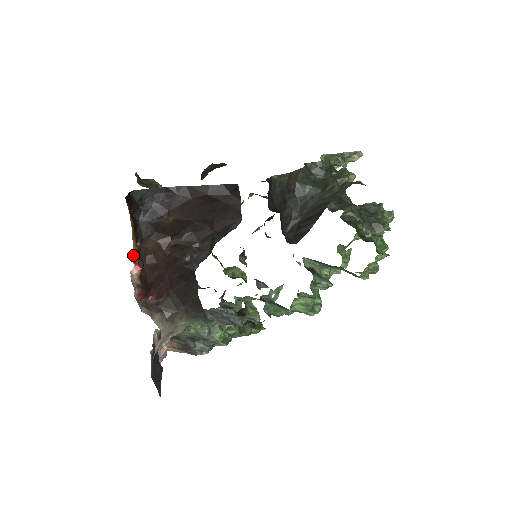
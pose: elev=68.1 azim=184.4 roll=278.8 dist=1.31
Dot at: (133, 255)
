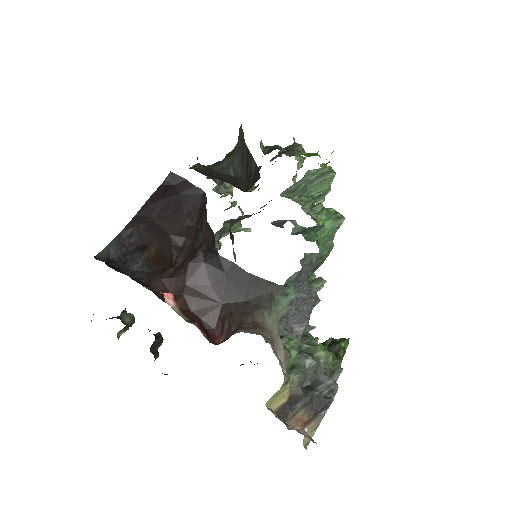
Dot at: occluded
